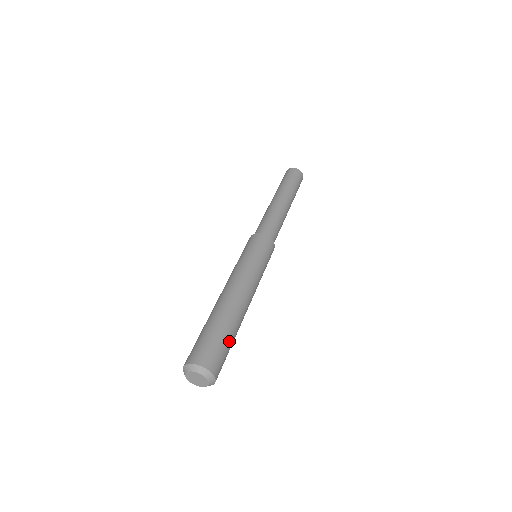
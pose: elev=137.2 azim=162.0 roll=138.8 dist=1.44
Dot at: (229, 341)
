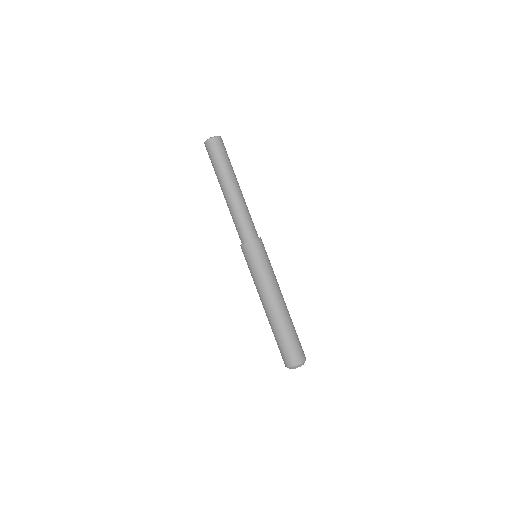
Dot at: occluded
